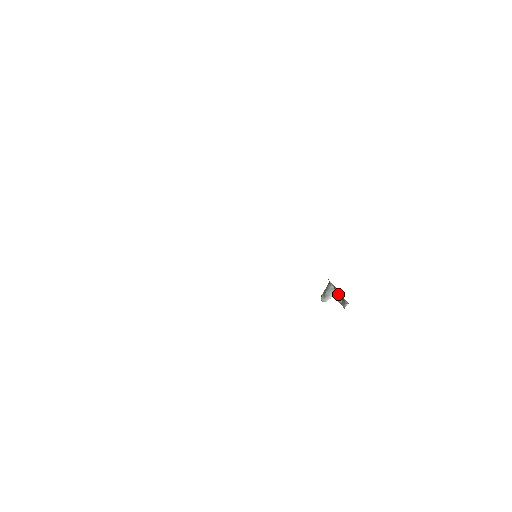
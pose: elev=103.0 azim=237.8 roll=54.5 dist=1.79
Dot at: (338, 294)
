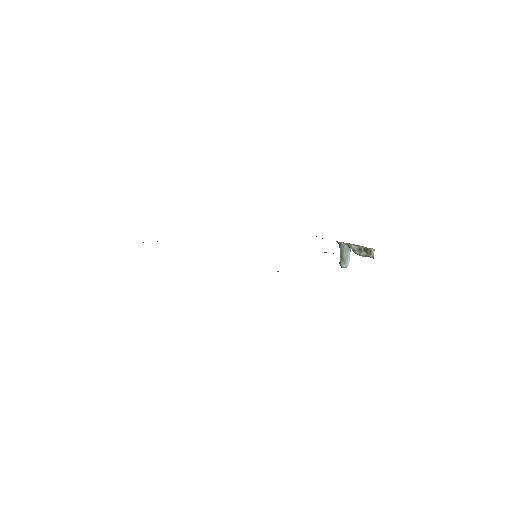
Dot at: (357, 249)
